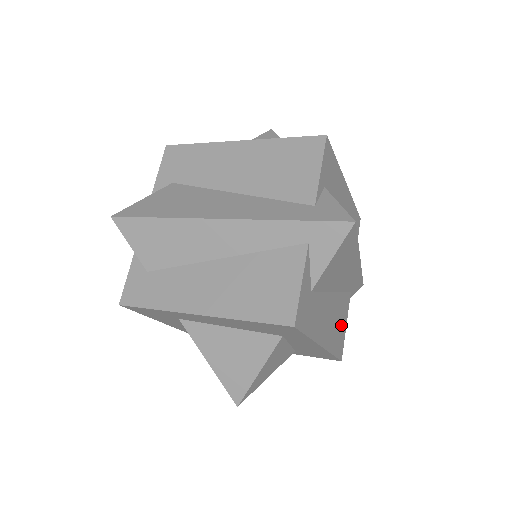
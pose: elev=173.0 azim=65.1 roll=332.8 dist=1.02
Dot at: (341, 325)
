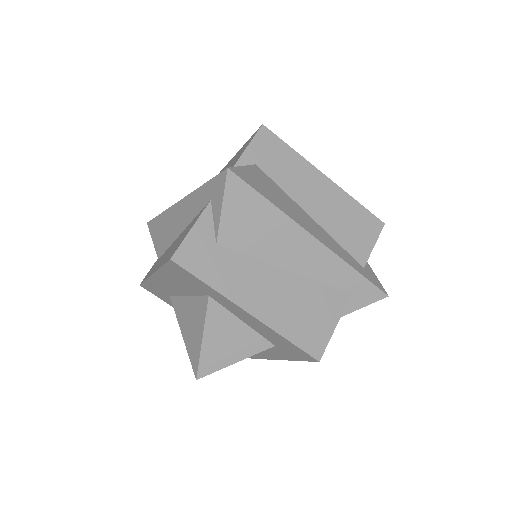
Dot at: (316, 318)
